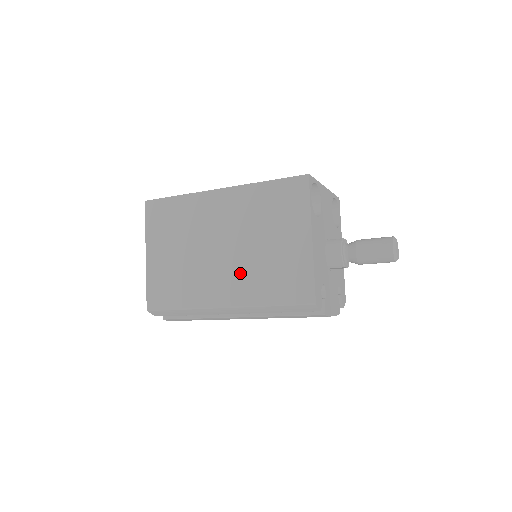
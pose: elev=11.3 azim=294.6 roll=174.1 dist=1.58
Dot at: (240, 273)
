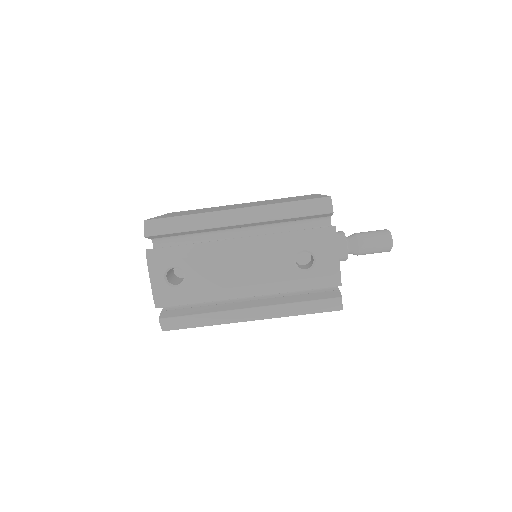
Dot at: (256, 204)
